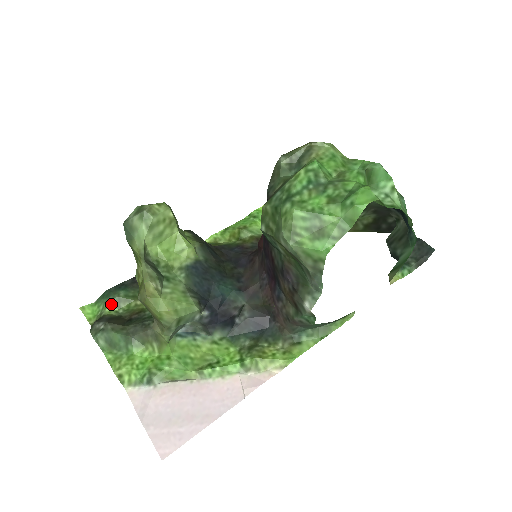
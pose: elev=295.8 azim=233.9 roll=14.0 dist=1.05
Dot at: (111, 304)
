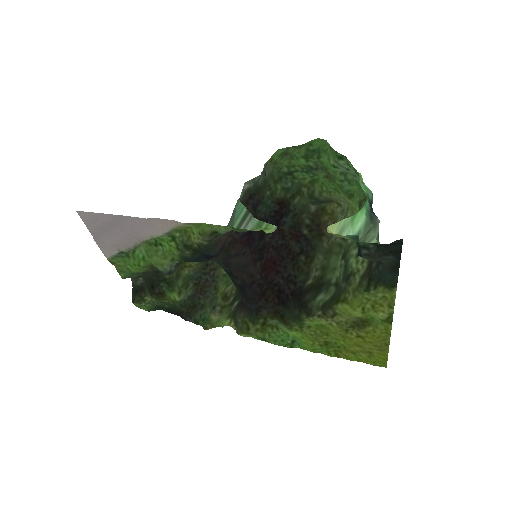
Dot at: occluded
